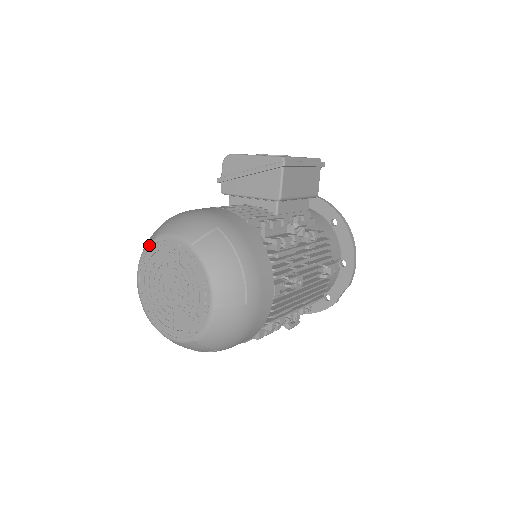
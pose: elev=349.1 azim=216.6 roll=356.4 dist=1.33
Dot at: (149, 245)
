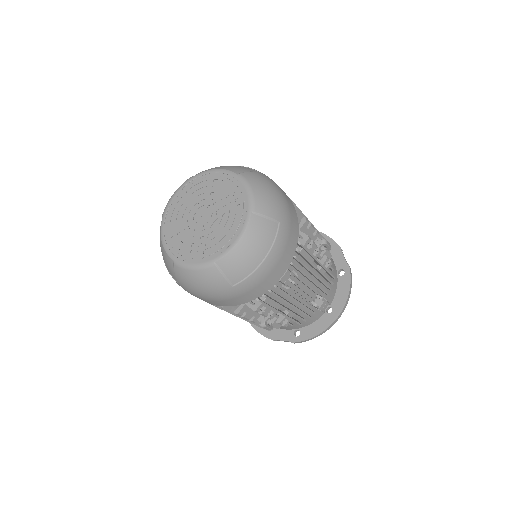
Dot at: (162, 225)
